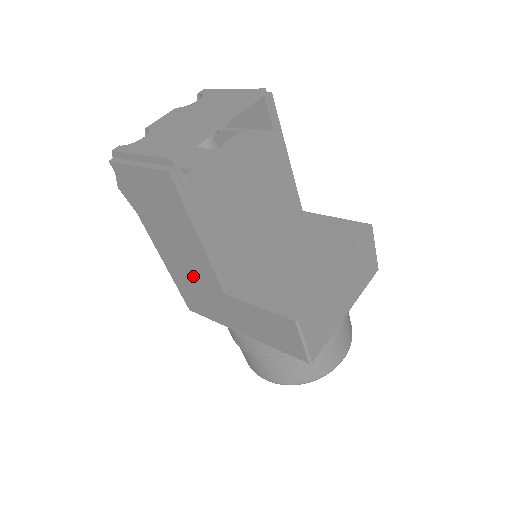
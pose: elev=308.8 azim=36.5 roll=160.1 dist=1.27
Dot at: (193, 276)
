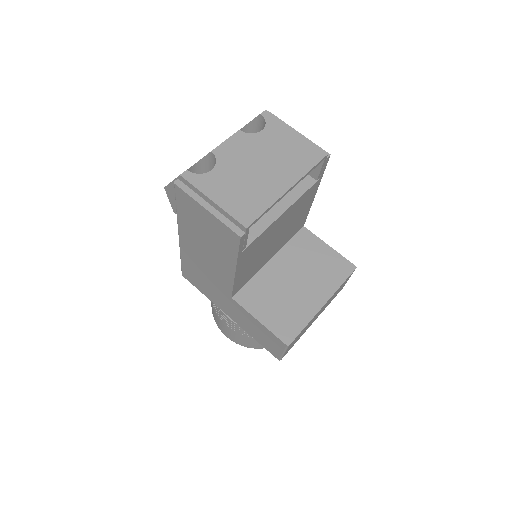
Dot at: (207, 273)
